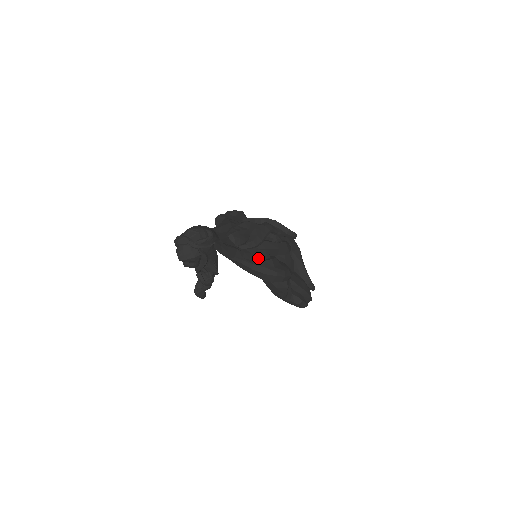
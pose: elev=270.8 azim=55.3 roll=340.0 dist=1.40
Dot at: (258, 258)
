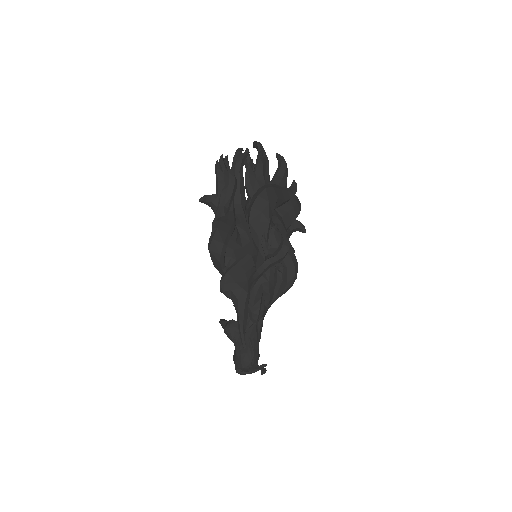
Dot at: occluded
